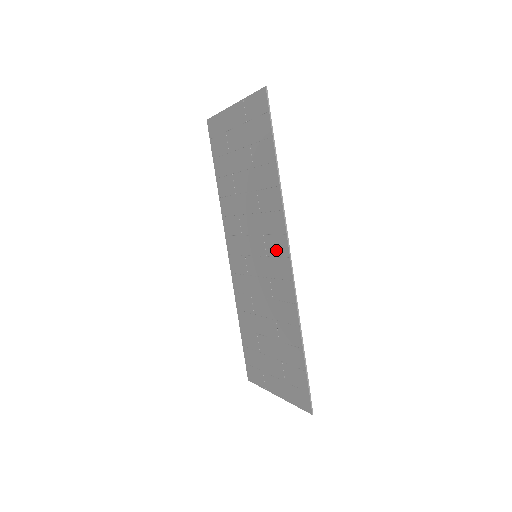
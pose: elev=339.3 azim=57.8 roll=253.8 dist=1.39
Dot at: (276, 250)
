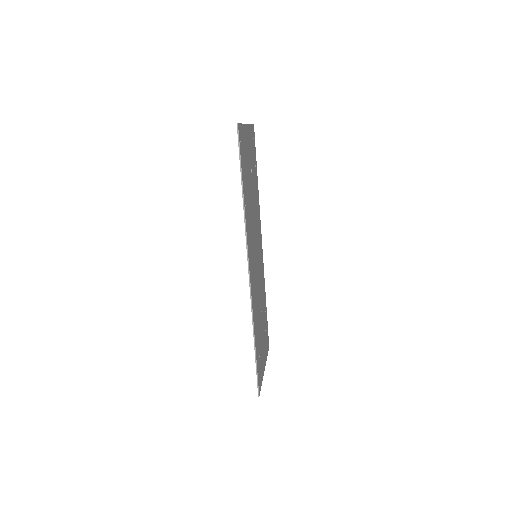
Dot at: occluded
